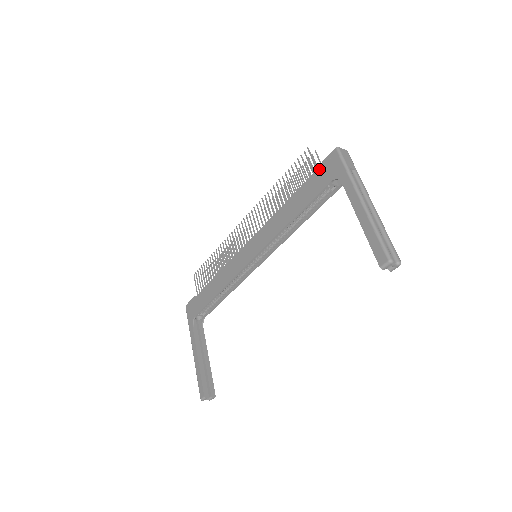
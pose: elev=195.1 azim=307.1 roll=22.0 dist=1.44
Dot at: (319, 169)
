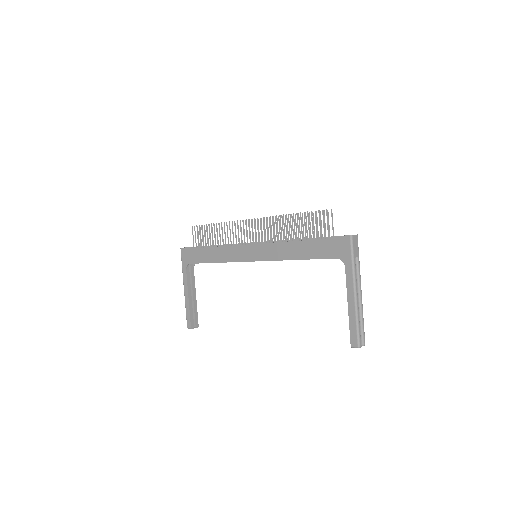
Dot at: (331, 240)
